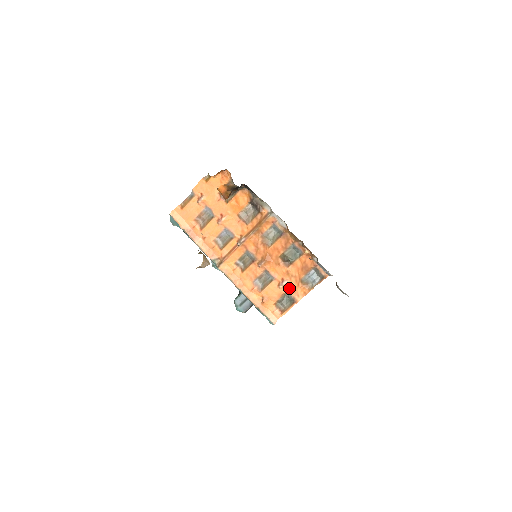
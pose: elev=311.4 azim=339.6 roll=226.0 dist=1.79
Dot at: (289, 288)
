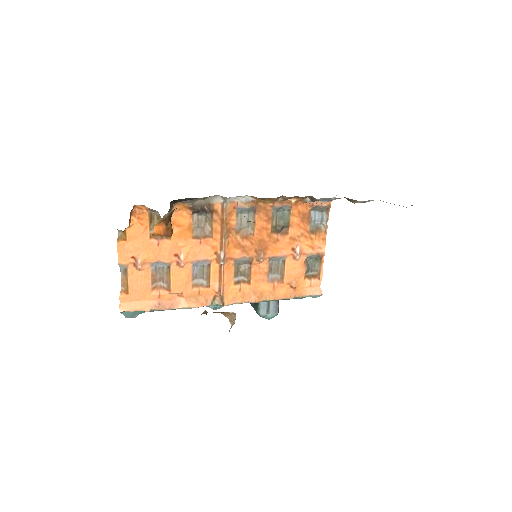
Dot at: (306, 250)
